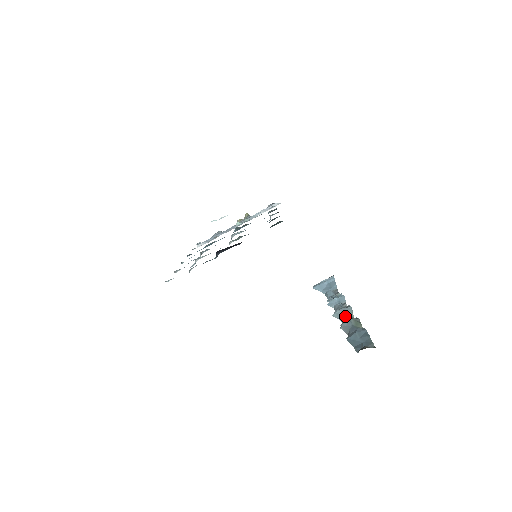
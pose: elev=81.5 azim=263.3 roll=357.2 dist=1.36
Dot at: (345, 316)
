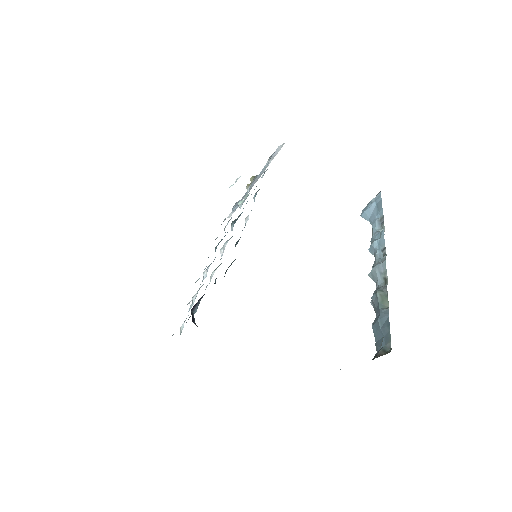
Dot at: (379, 278)
